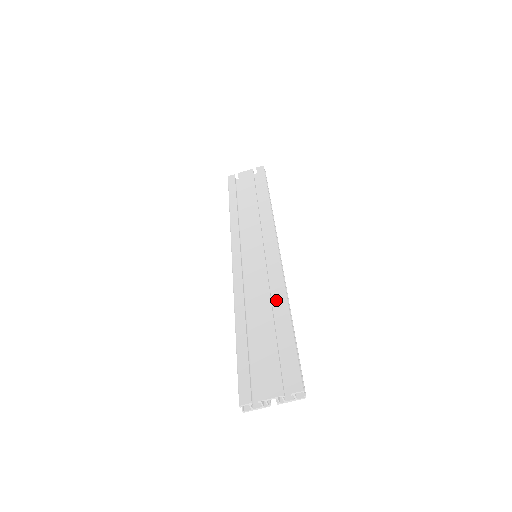
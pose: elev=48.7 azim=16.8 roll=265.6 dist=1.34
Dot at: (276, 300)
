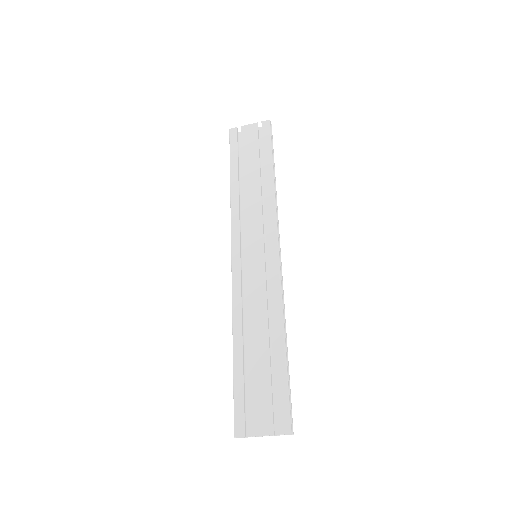
Dot at: (273, 323)
